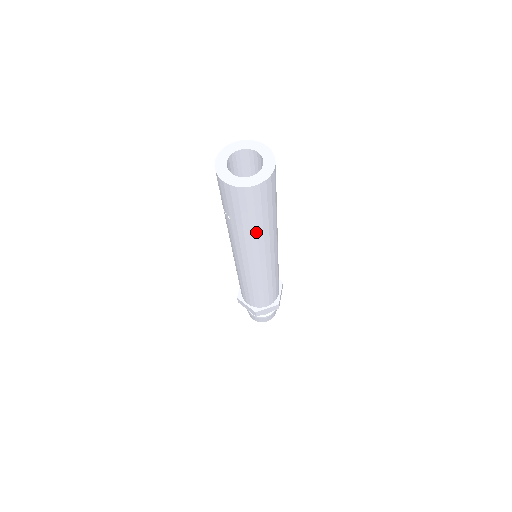
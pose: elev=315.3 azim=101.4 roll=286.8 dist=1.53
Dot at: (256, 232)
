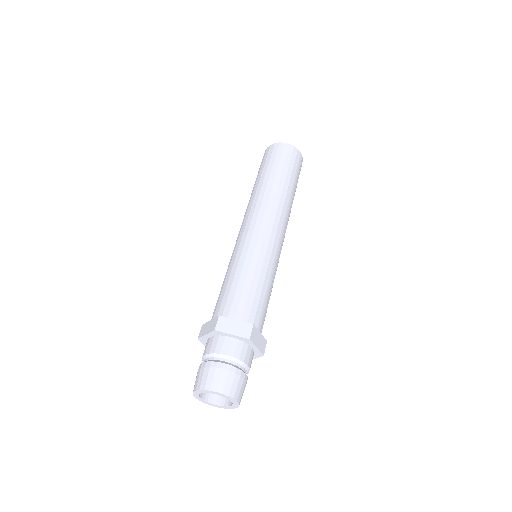
Dot at: (273, 181)
